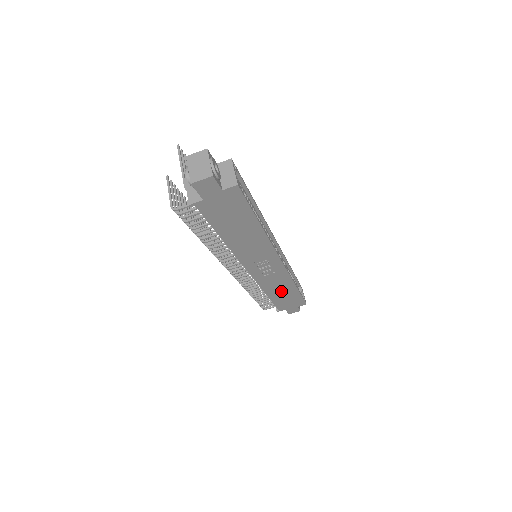
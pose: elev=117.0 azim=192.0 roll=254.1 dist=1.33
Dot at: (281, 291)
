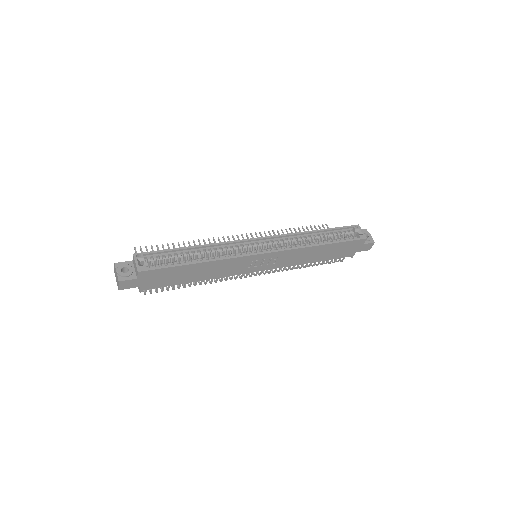
Dot at: (316, 254)
